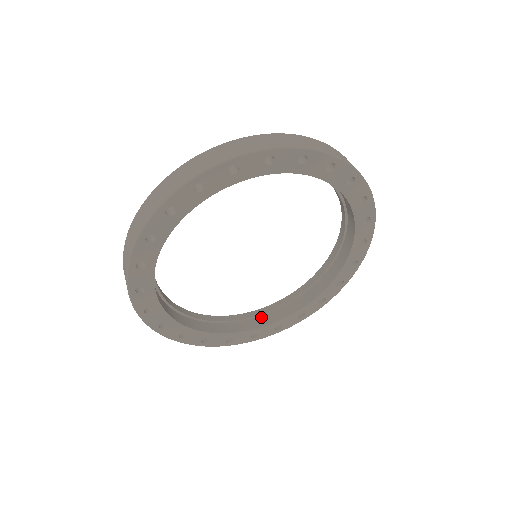
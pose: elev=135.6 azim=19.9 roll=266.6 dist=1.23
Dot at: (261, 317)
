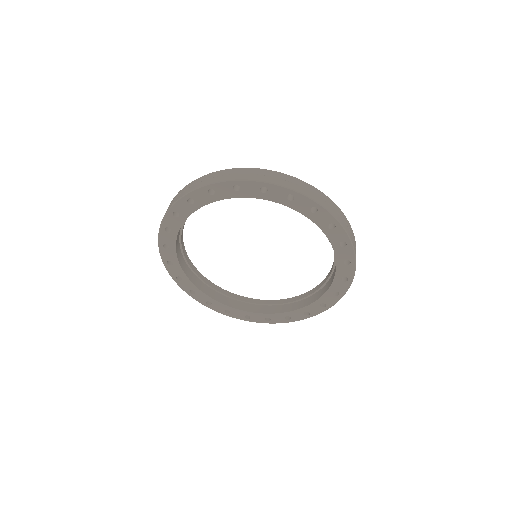
Dot at: (309, 298)
